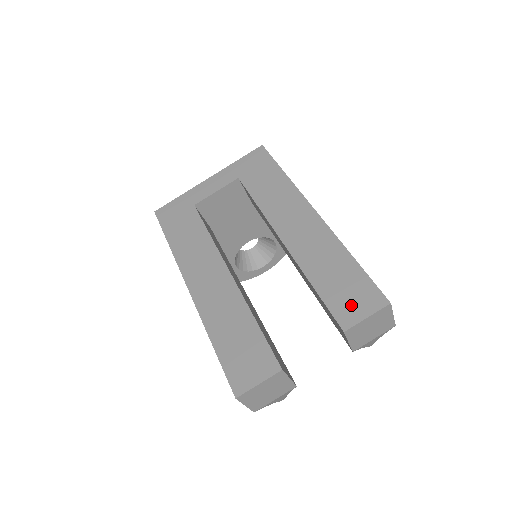
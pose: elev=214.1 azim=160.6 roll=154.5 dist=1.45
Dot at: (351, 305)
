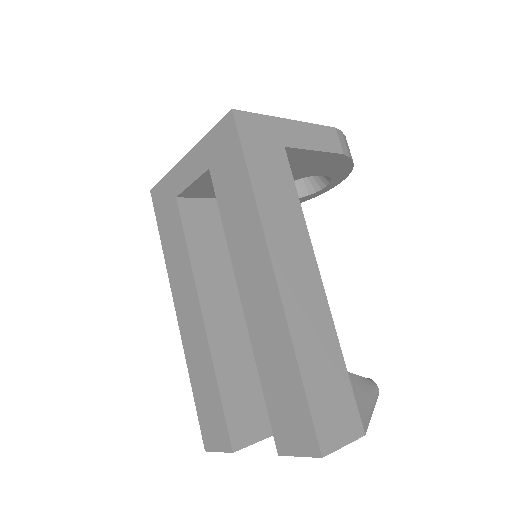
Dot at: (288, 431)
